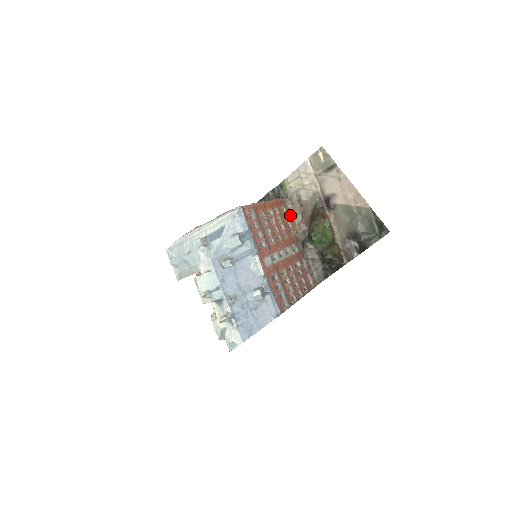
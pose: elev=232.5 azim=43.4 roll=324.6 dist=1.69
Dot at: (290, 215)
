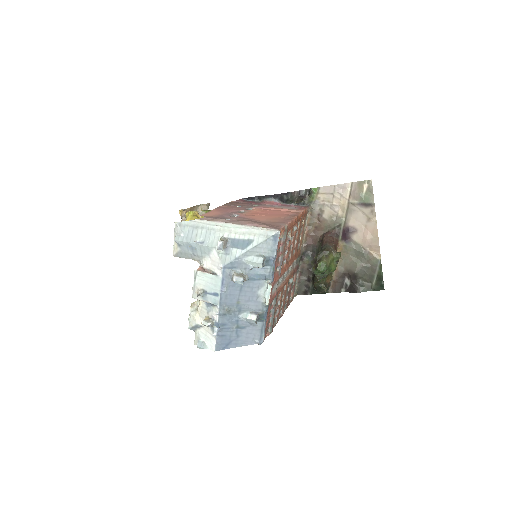
Dot at: occluded
